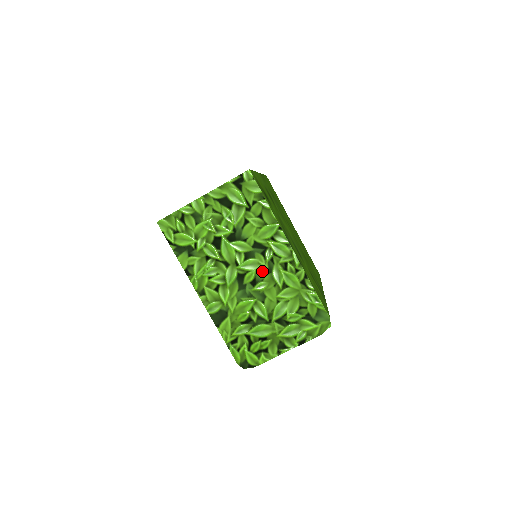
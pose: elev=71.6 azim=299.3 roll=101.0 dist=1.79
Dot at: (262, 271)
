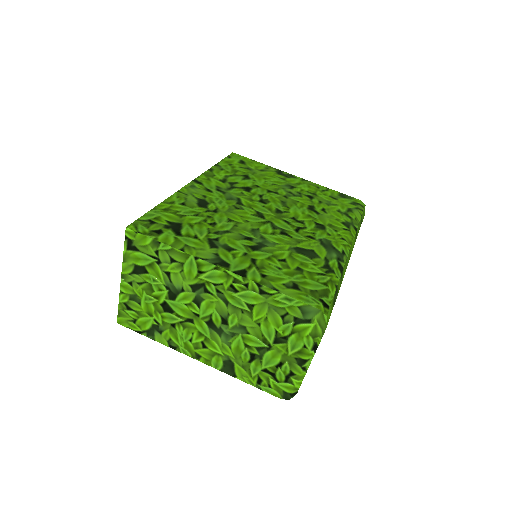
Dot at: (220, 307)
